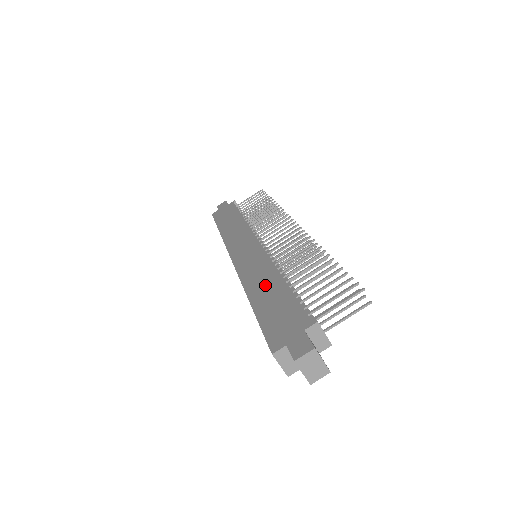
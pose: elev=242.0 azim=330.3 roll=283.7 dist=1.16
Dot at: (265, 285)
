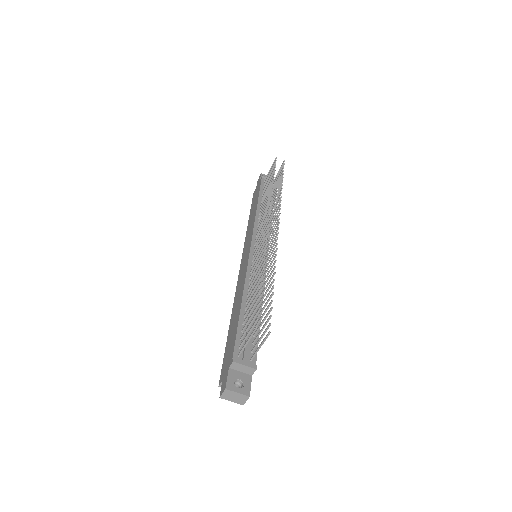
Dot at: (236, 307)
